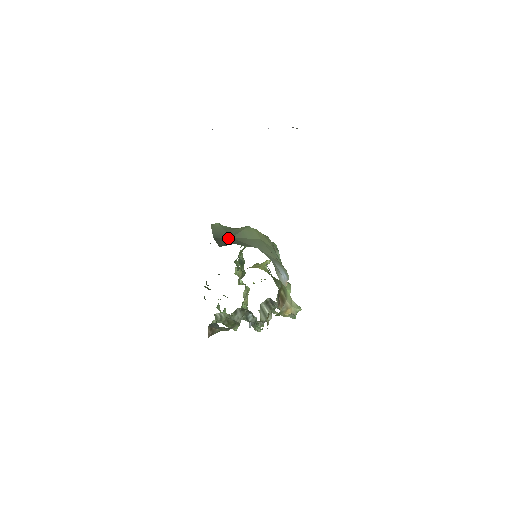
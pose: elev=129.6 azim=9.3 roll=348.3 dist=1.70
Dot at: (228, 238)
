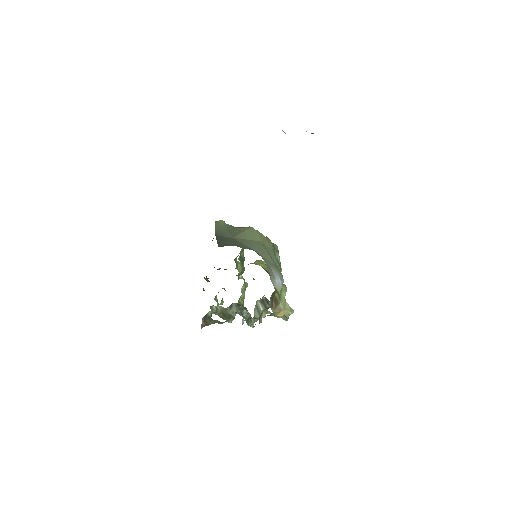
Dot at: (229, 238)
